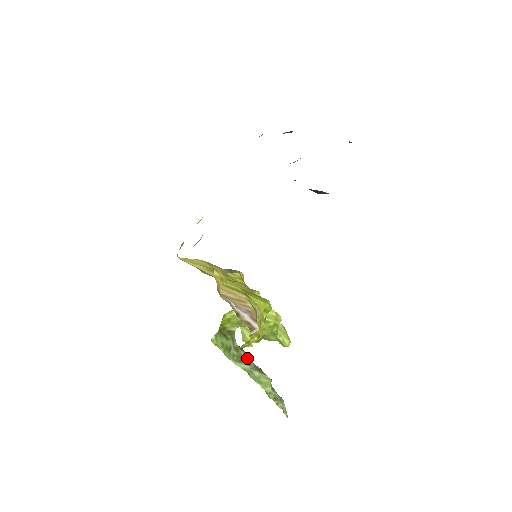
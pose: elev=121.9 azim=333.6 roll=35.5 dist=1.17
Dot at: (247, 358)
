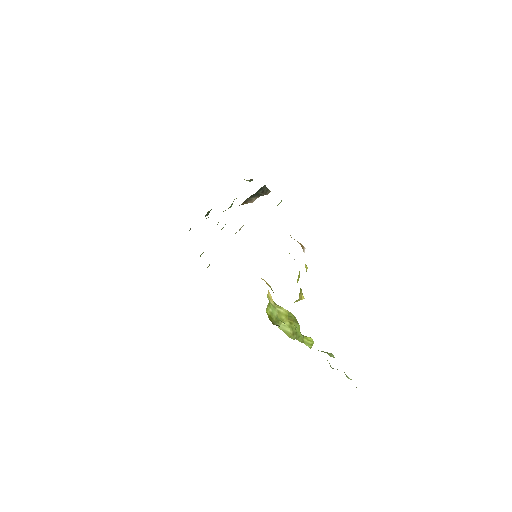
Dot at: occluded
